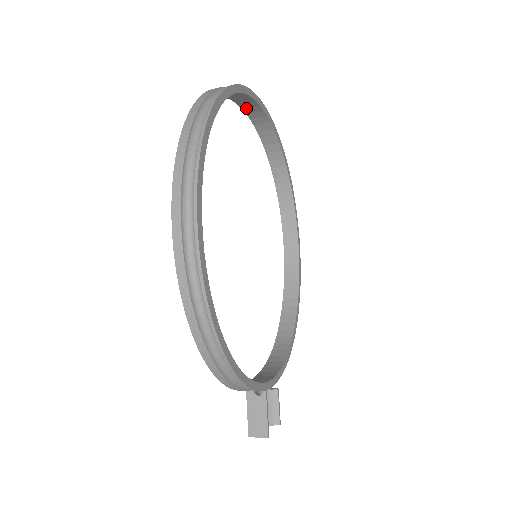
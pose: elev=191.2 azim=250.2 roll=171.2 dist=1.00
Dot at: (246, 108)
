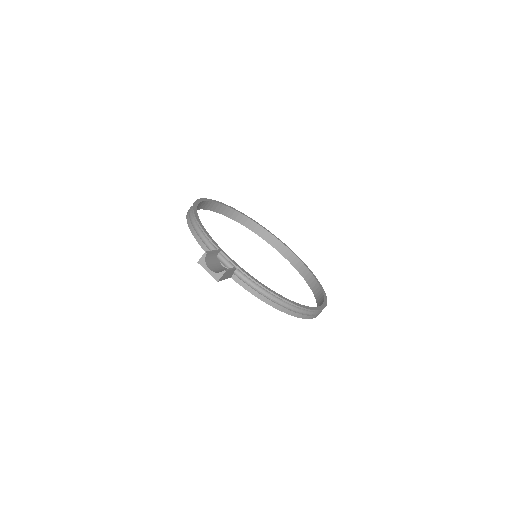
Dot at: (284, 254)
